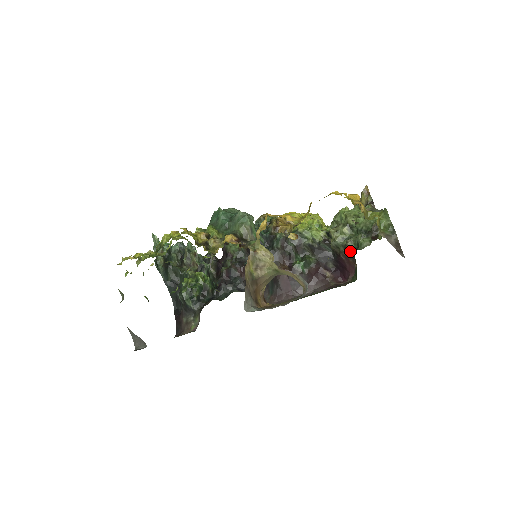
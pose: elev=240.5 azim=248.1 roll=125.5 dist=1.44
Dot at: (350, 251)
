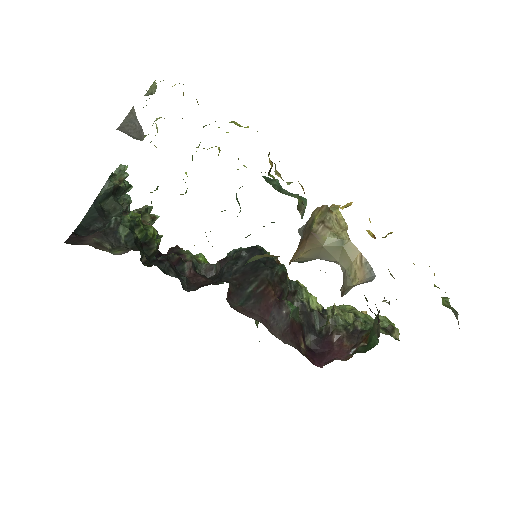
Dot at: (354, 332)
